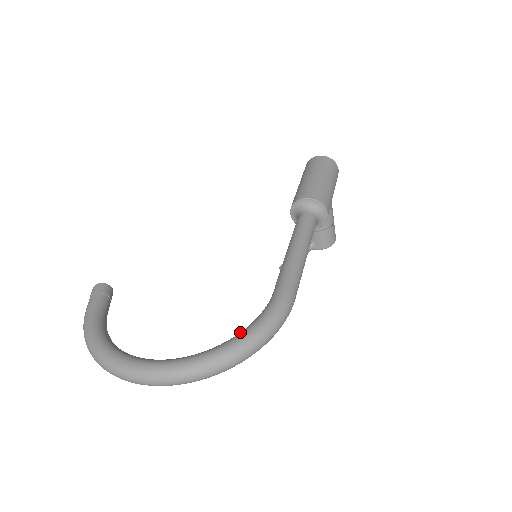
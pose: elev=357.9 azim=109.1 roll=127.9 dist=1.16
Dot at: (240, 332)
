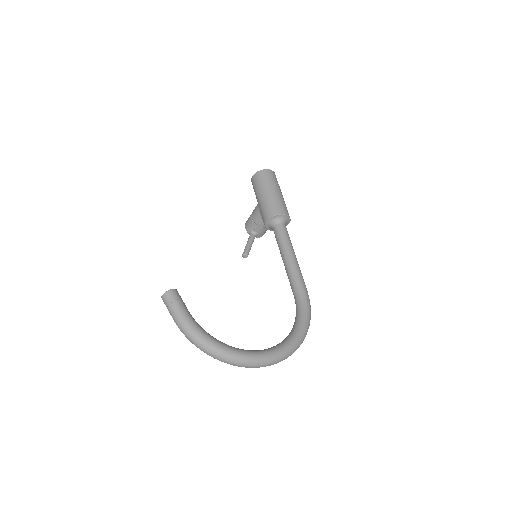
Dot at: (299, 324)
